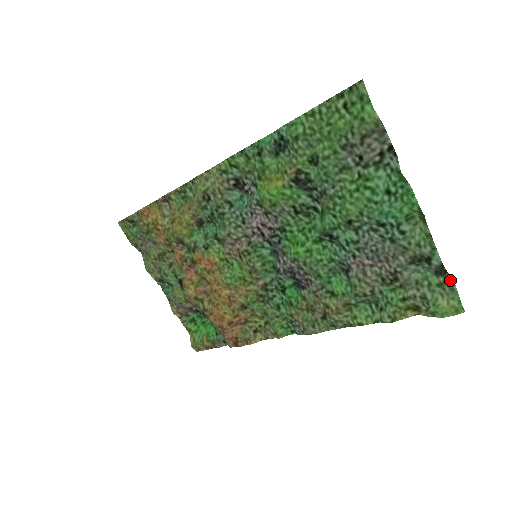
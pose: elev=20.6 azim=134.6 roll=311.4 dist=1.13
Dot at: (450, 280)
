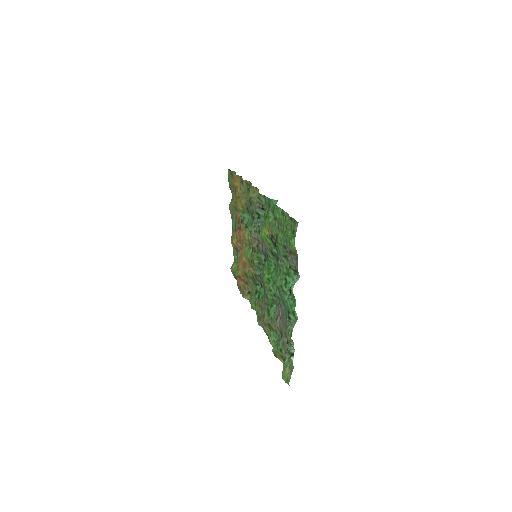
Dot at: occluded
